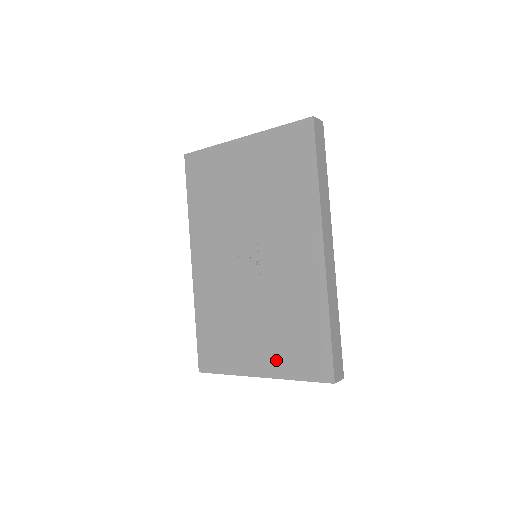
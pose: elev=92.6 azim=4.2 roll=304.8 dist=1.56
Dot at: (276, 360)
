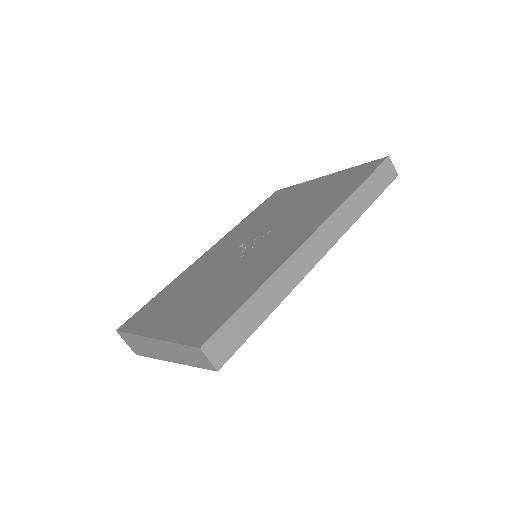
Dot at: (178, 323)
